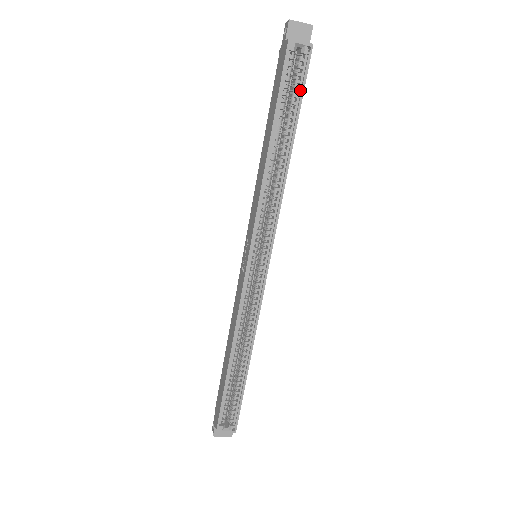
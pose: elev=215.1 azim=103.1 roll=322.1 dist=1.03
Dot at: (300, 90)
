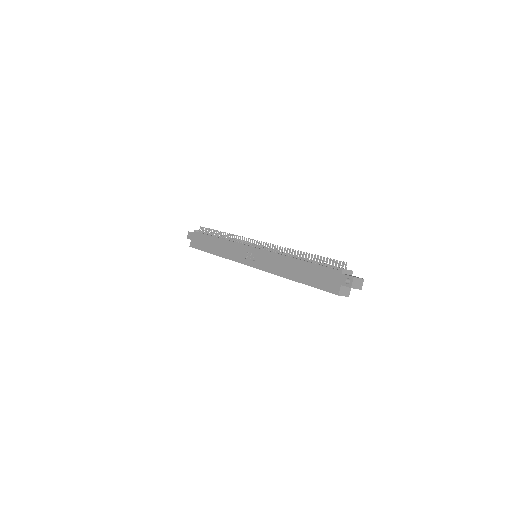
Dot at: occluded
